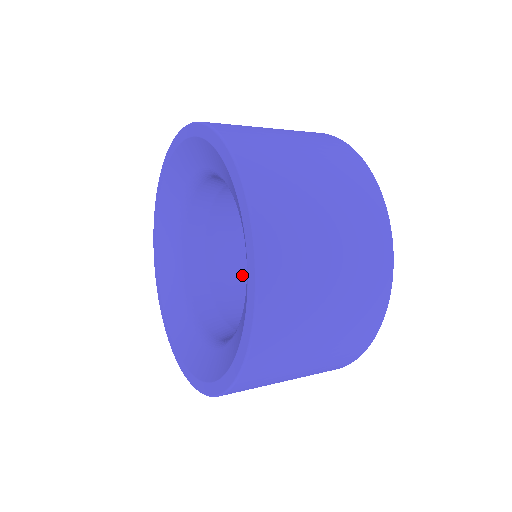
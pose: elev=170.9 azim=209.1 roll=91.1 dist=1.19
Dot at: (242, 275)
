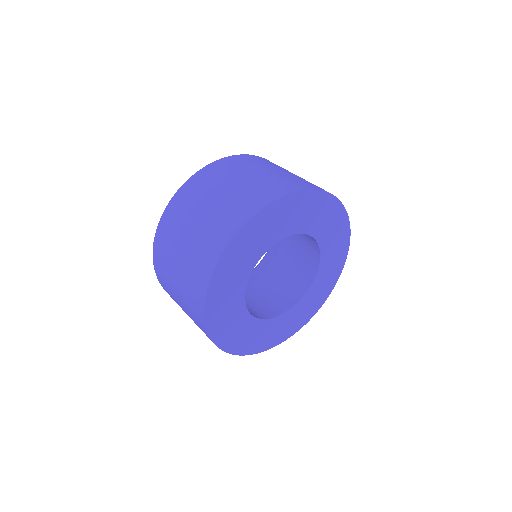
Dot at: (263, 298)
